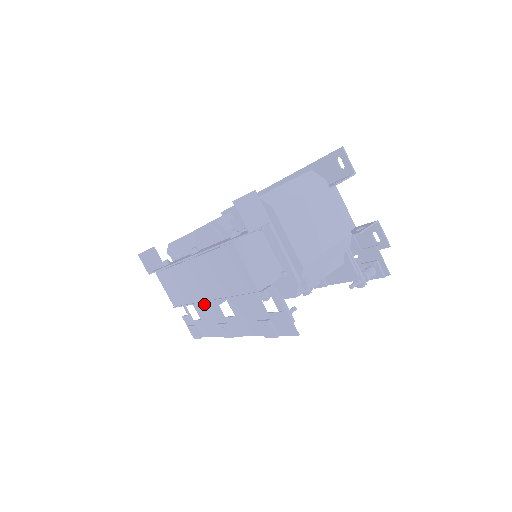
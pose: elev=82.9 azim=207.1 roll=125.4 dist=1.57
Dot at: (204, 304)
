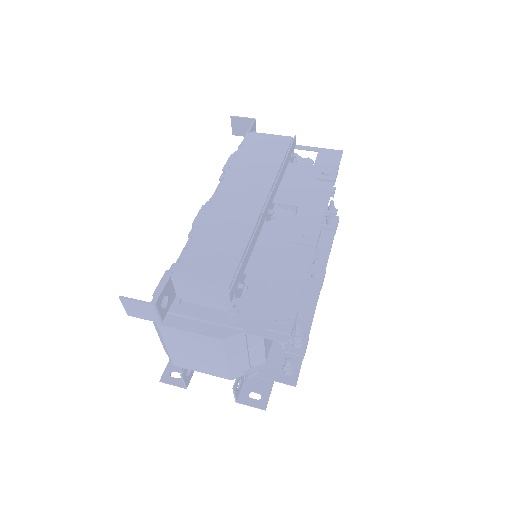
Dot at: (262, 247)
